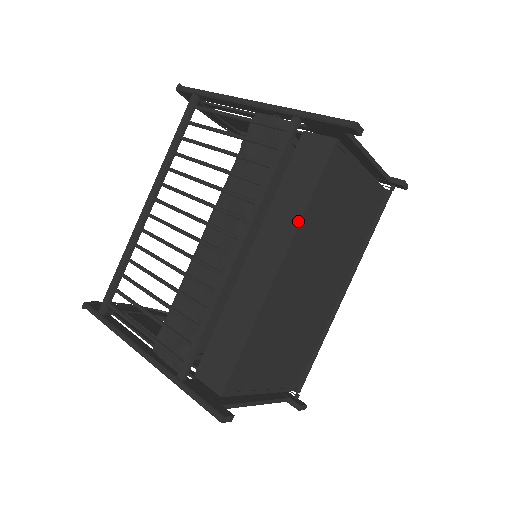
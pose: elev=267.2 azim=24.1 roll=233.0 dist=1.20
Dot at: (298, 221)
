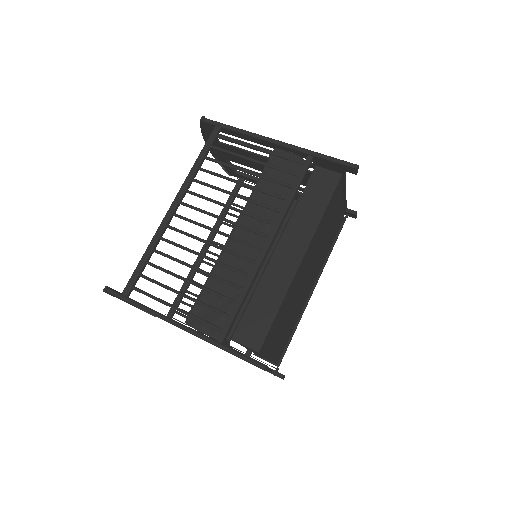
Dot at: (316, 226)
